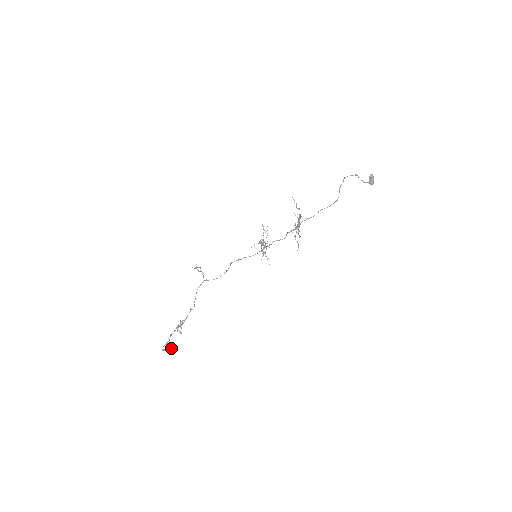
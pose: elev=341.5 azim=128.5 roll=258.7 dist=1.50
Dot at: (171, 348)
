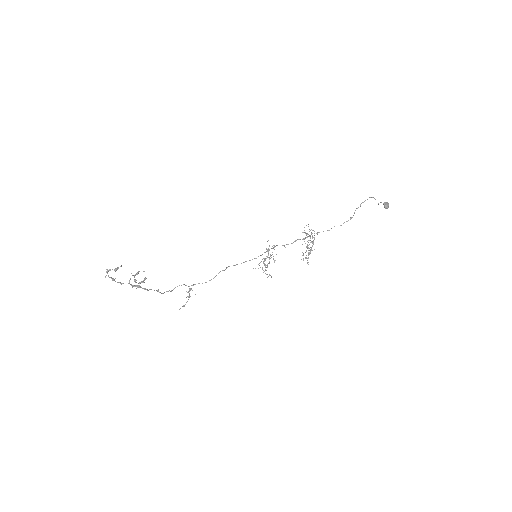
Dot at: (118, 267)
